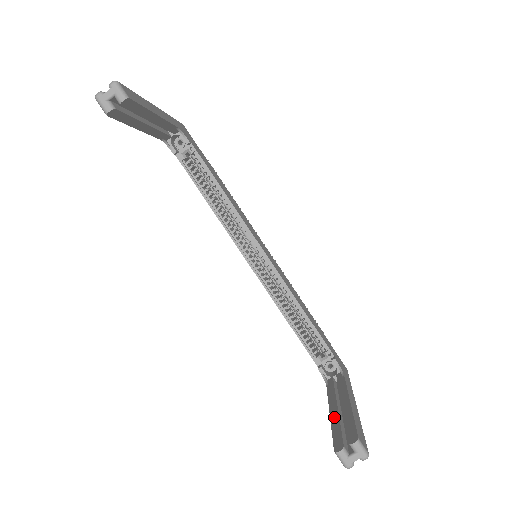
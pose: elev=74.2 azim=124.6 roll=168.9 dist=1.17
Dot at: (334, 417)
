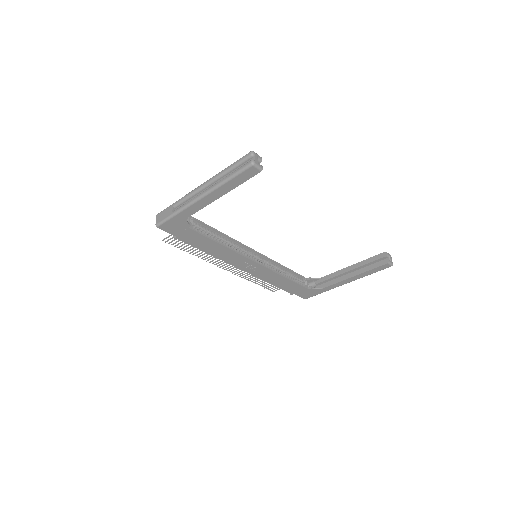
Dot at: (359, 272)
